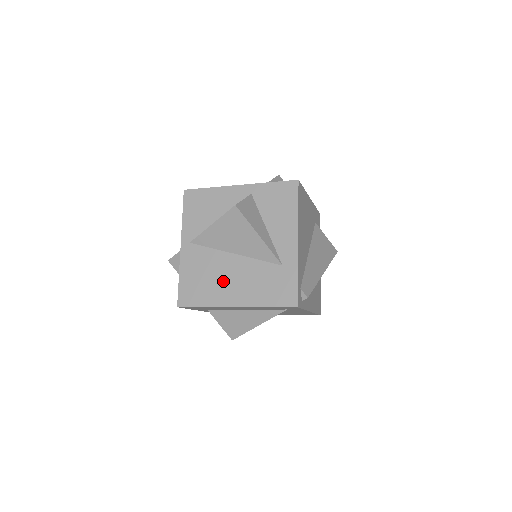
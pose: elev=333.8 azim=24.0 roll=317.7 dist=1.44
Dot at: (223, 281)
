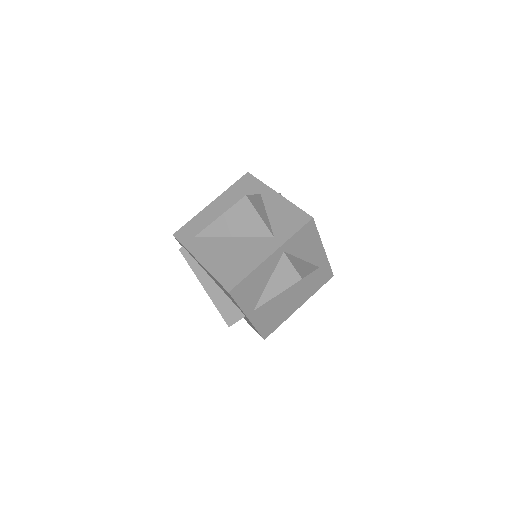
Dot at: (287, 305)
